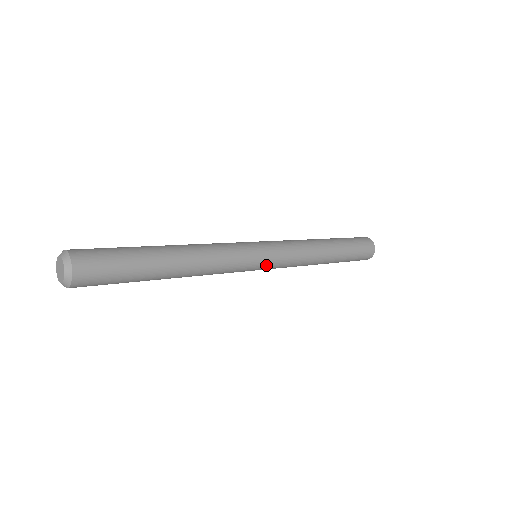
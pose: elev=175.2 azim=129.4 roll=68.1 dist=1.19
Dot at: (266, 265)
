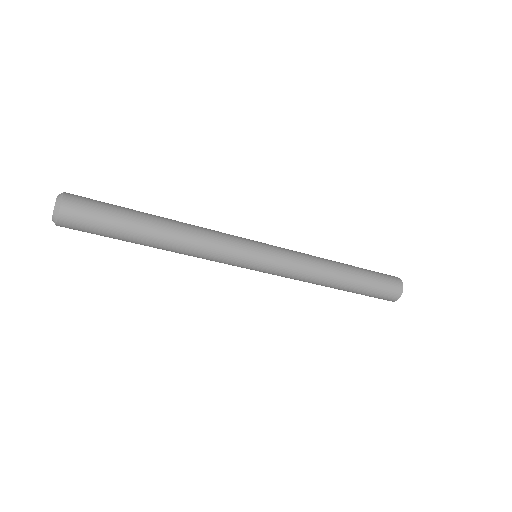
Dot at: (265, 259)
